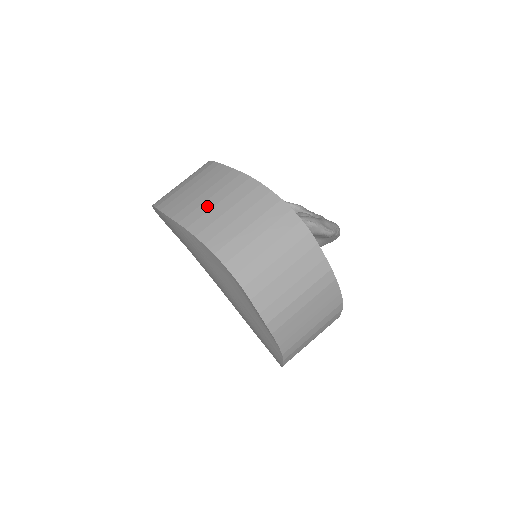
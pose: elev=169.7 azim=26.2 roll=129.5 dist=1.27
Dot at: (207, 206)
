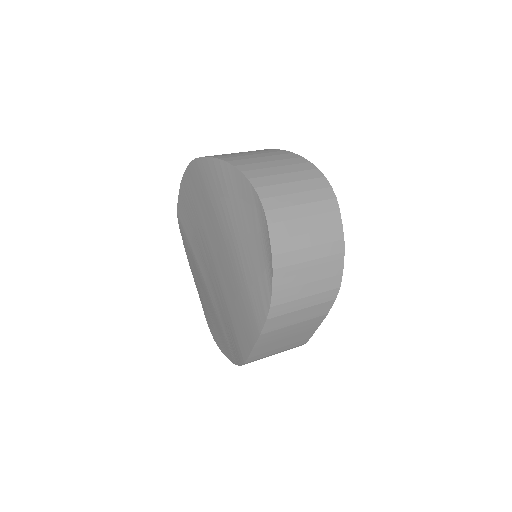
Dot at: (250, 156)
